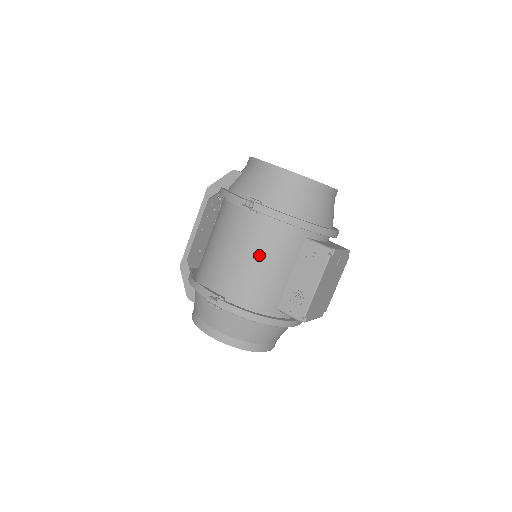
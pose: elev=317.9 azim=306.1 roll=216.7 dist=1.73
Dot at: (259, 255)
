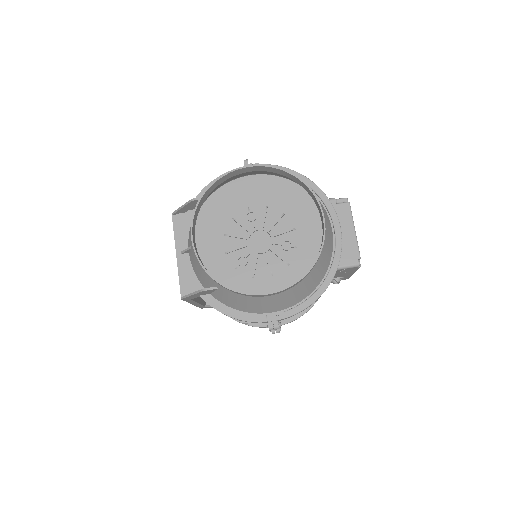
Dot at: occluded
